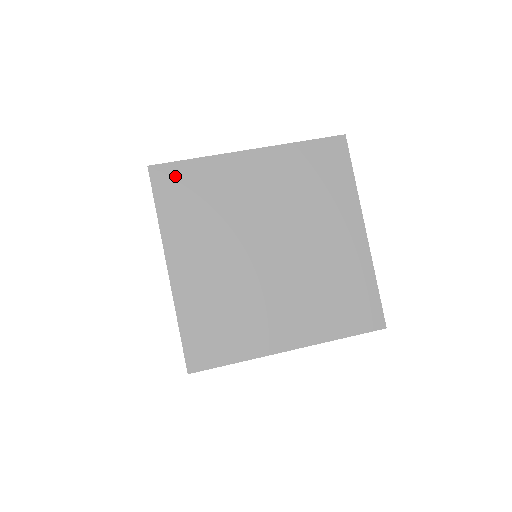
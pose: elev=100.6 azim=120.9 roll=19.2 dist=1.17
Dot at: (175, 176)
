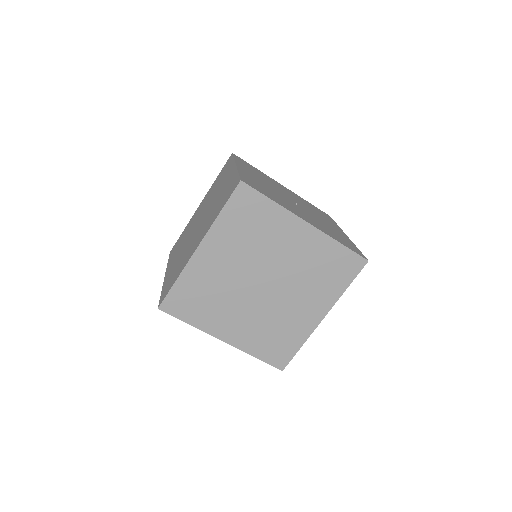
Dot at: (251, 200)
